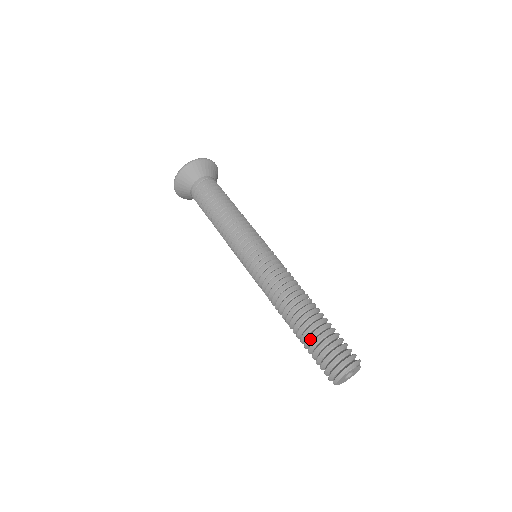
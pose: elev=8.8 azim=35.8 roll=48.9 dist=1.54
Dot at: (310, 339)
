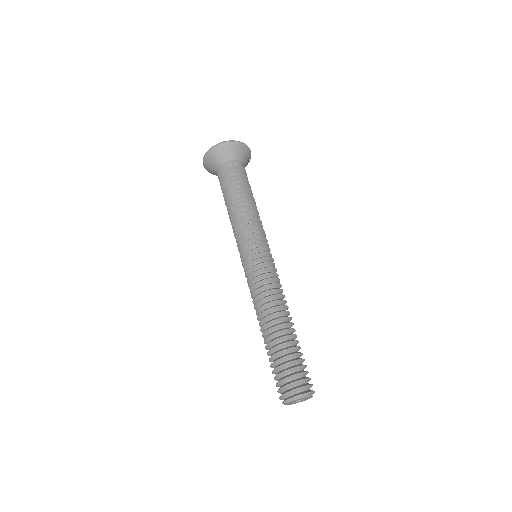
Dot at: (282, 353)
